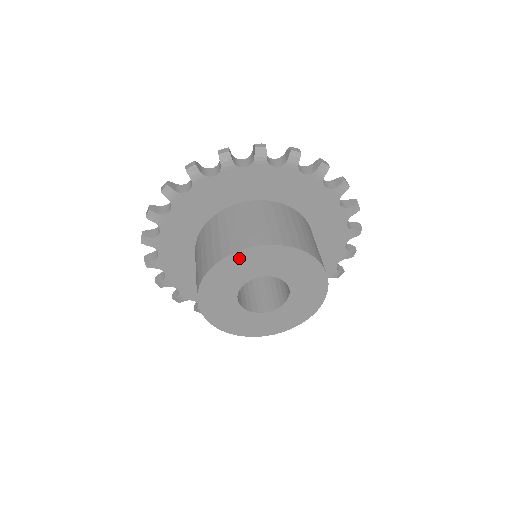
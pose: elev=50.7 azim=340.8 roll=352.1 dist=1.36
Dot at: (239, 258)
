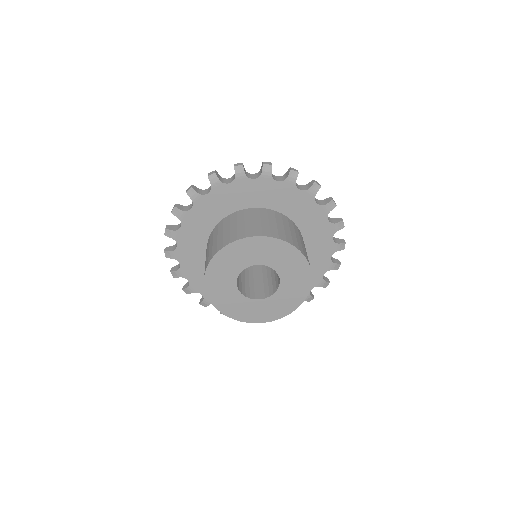
Dot at: (213, 270)
